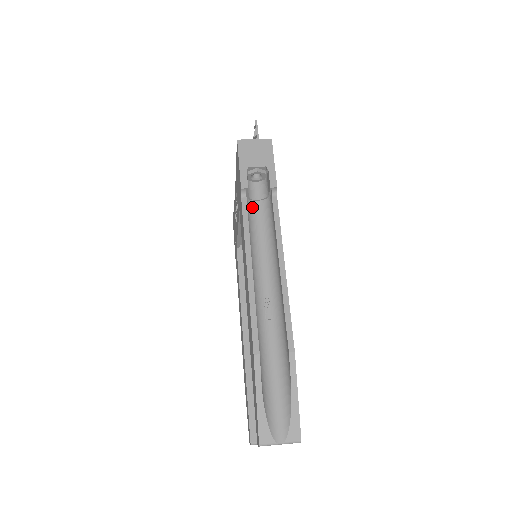
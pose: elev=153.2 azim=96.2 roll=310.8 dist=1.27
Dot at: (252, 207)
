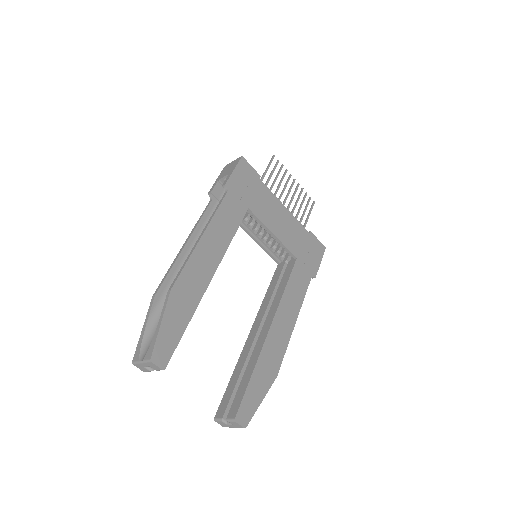
Dot at: occluded
